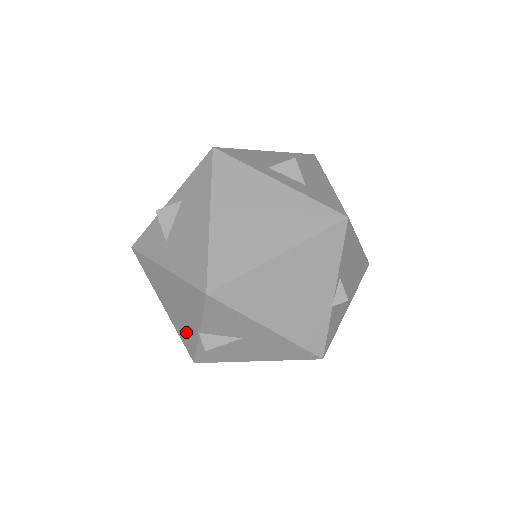
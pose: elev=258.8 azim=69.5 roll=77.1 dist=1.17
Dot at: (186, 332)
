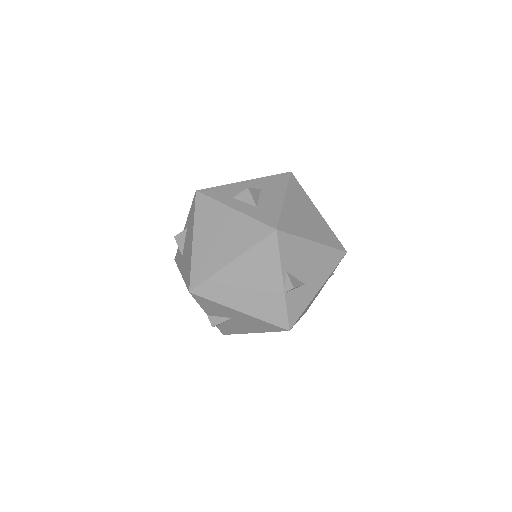
Dot at: occluded
